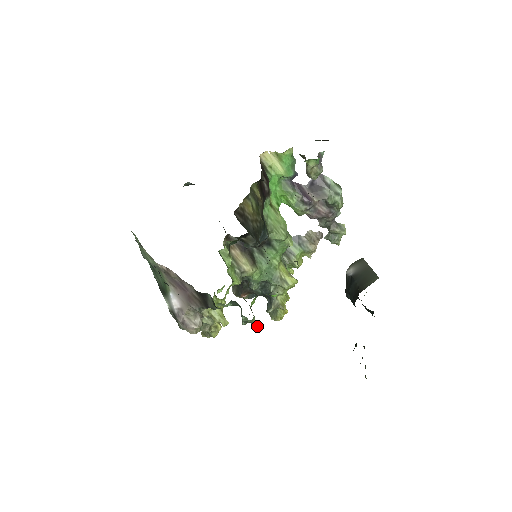
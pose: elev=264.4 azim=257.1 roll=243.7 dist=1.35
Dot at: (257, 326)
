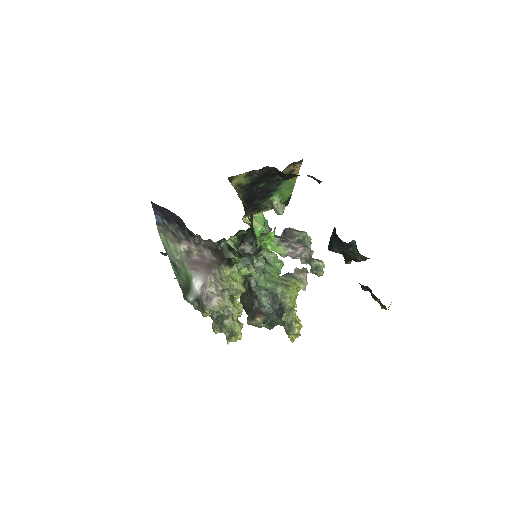
Dot at: (269, 270)
